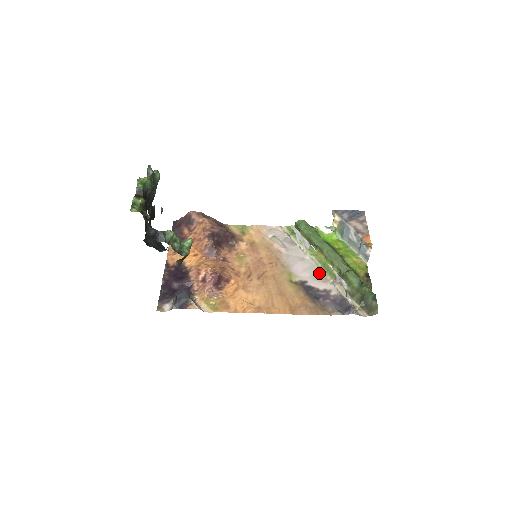
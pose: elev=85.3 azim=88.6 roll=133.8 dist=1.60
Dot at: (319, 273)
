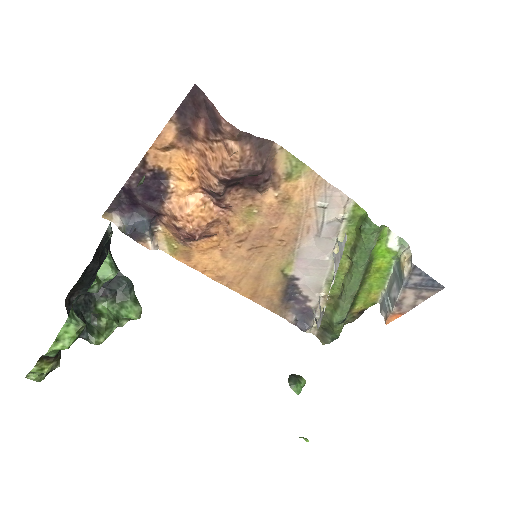
Dot at: (321, 280)
